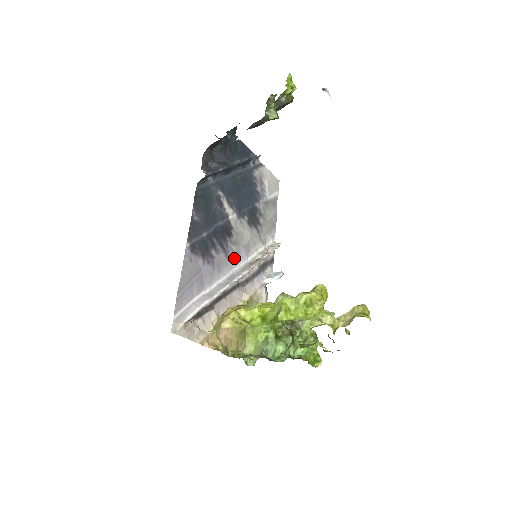
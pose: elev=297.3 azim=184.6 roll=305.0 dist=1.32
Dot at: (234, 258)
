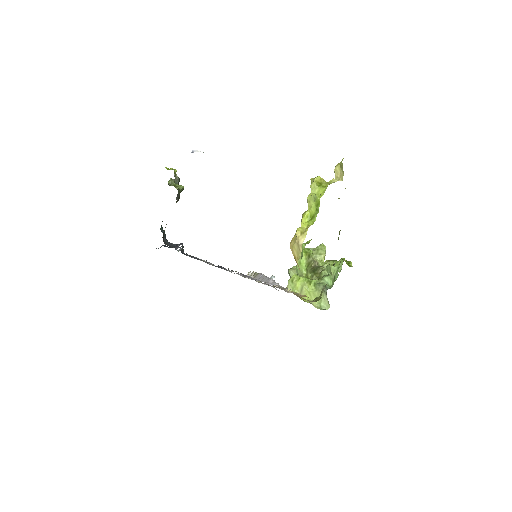
Dot at: occluded
